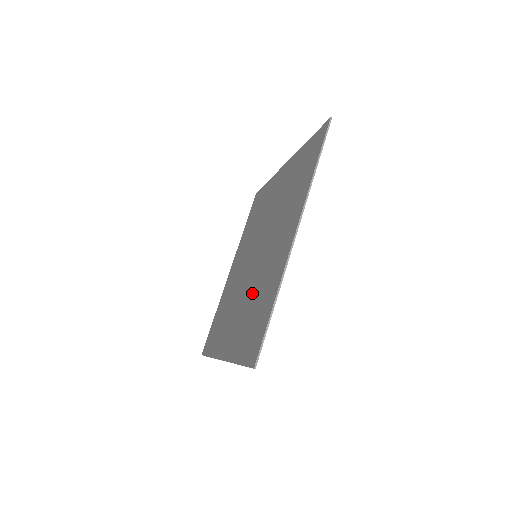
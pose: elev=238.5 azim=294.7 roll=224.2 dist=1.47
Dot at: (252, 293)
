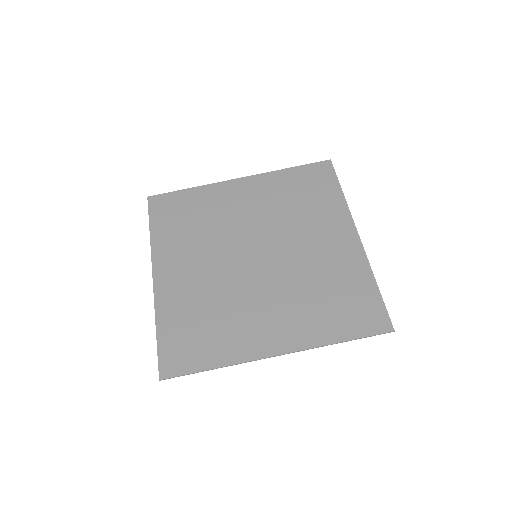
Dot at: (300, 285)
